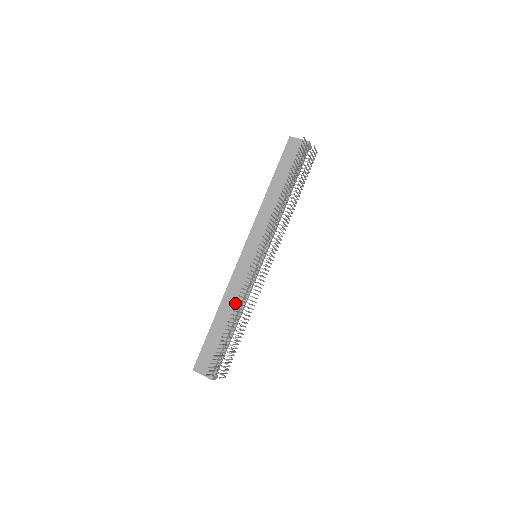
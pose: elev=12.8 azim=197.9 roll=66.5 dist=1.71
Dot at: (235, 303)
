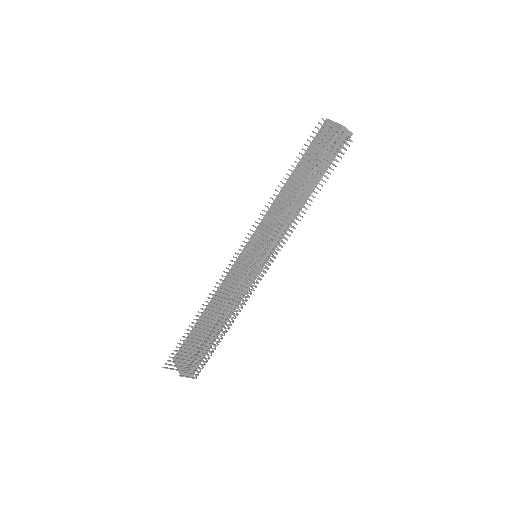
Dot at: occluded
